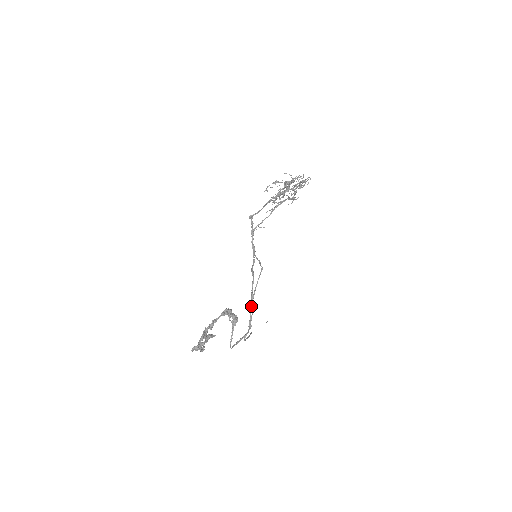
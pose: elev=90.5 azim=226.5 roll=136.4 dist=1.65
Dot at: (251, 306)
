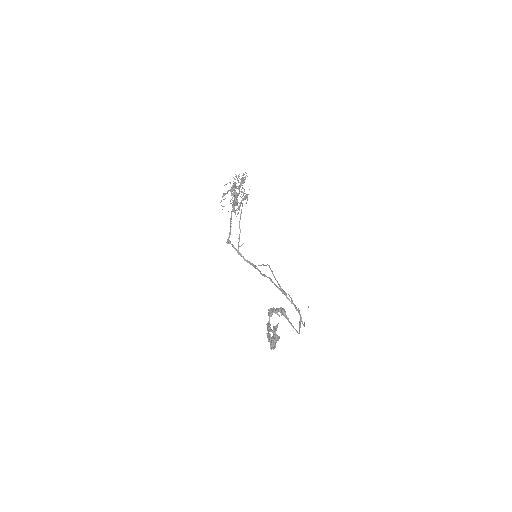
Dot at: (285, 295)
